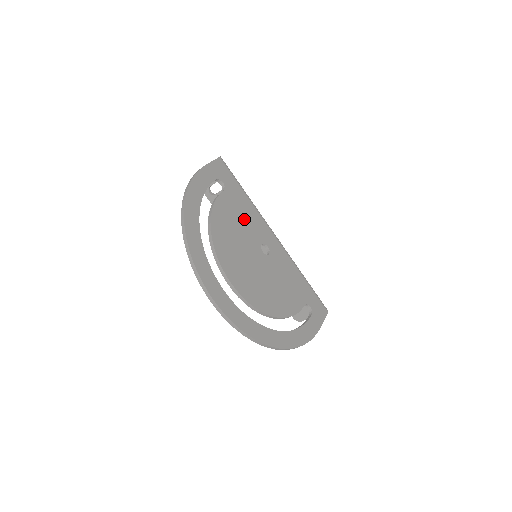
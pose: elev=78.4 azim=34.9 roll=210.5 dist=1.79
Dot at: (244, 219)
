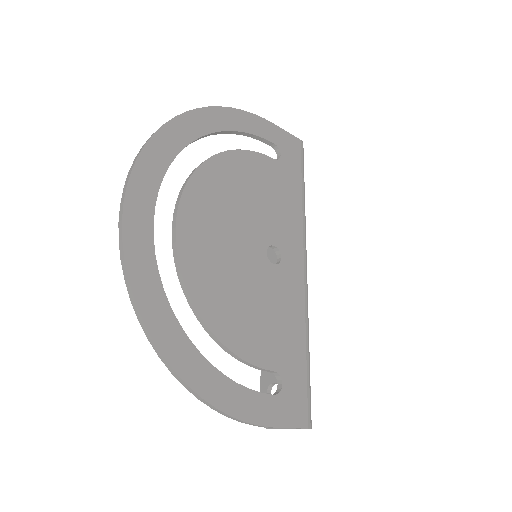
Dot at: (274, 203)
